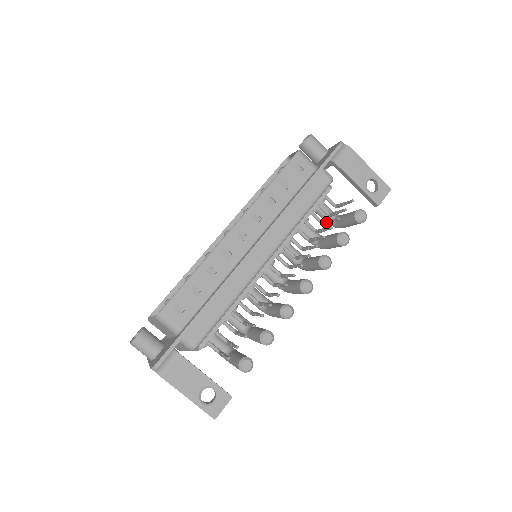
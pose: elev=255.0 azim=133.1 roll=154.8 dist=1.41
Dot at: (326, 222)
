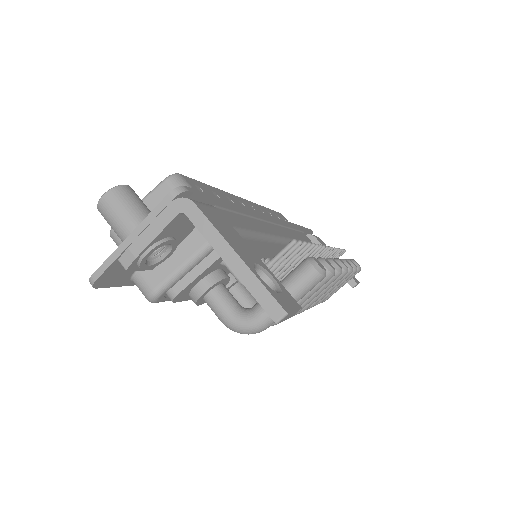
Dot at: occluded
